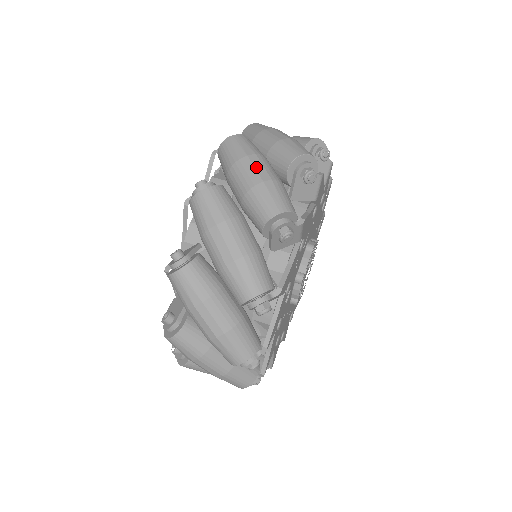
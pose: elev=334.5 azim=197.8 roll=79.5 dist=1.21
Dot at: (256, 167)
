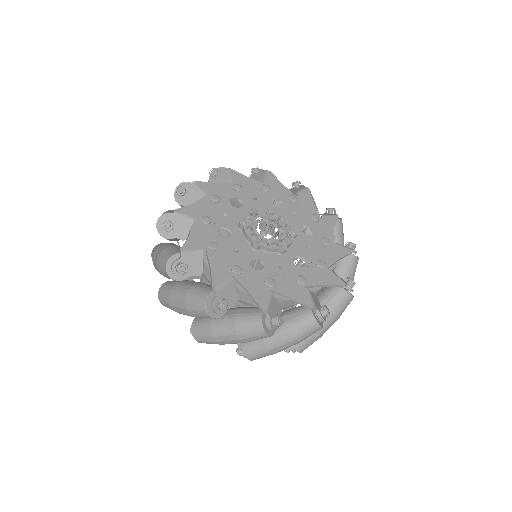
Dot at: occluded
